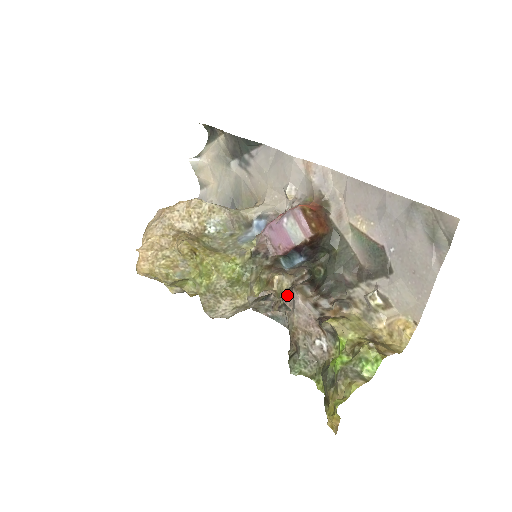
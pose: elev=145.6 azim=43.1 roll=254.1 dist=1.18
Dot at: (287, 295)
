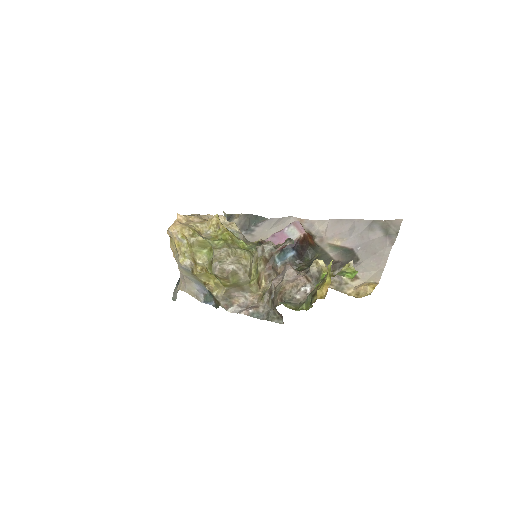
Dot at: (277, 276)
